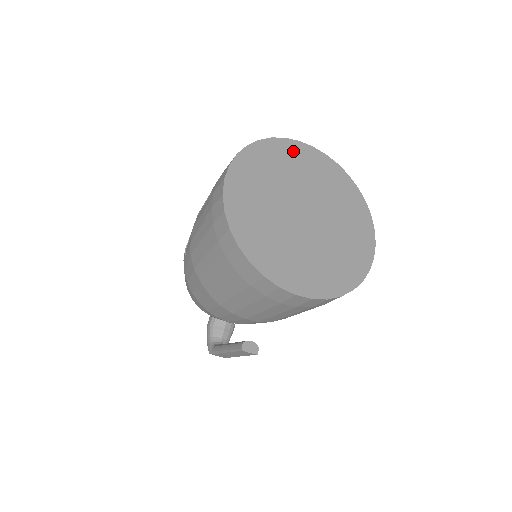
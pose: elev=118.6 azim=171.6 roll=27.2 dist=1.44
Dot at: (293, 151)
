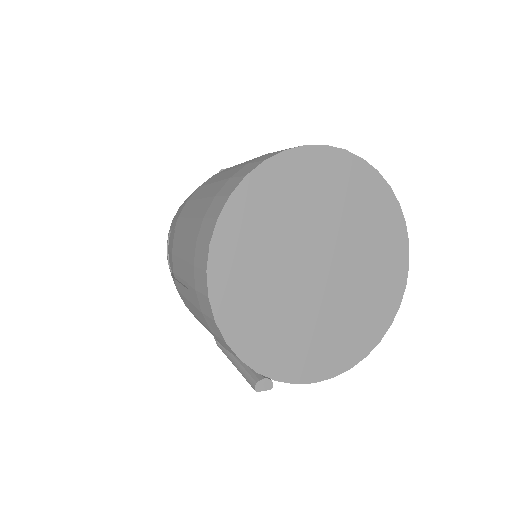
Dot at: (298, 170)
